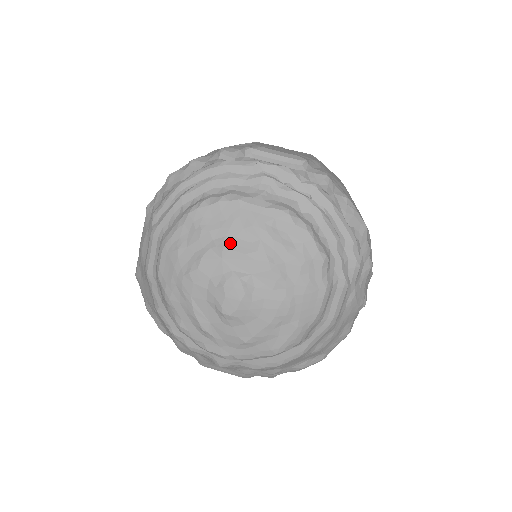
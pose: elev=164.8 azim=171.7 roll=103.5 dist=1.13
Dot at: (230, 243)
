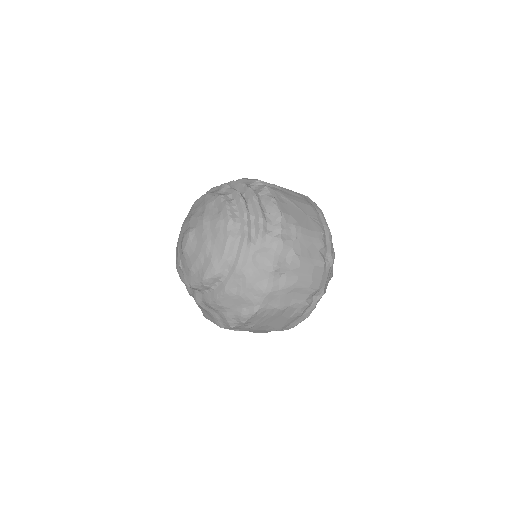
Dot at: (194, 214)
